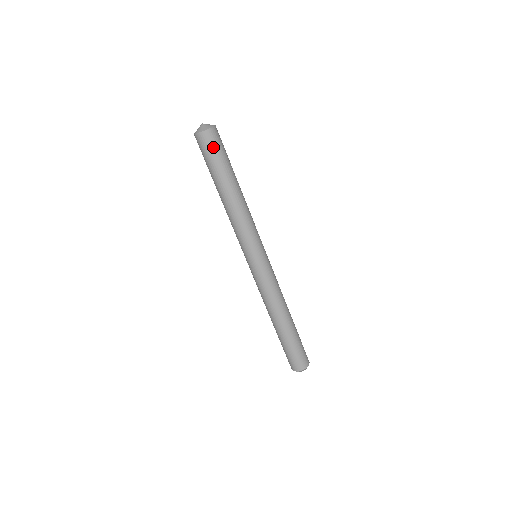
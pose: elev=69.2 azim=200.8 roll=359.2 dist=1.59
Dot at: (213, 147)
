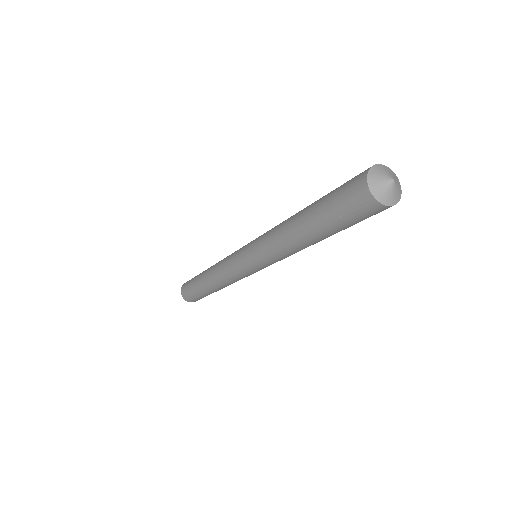
Dot at: (358, 215)
